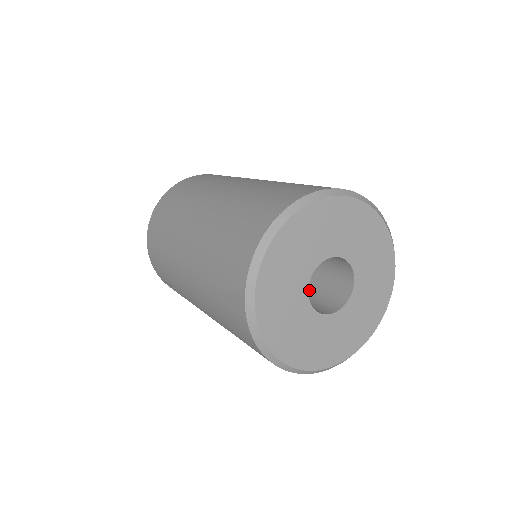
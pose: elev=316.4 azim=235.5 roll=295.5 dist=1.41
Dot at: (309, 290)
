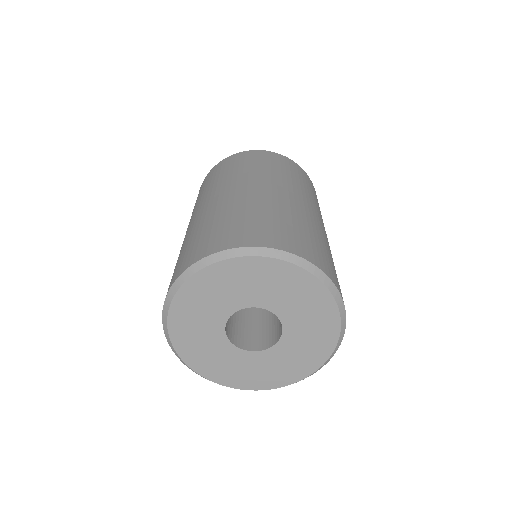
Dot at: (262, 315)
